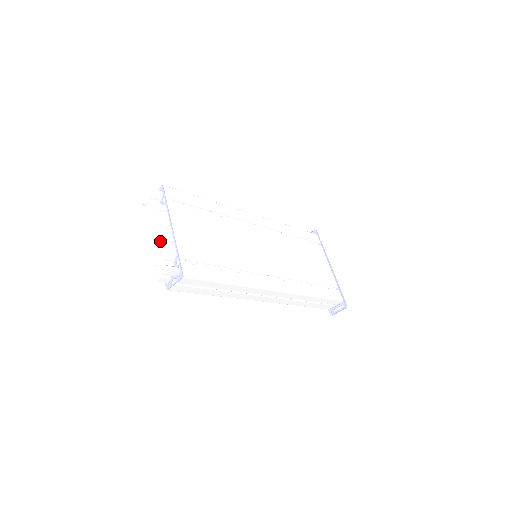
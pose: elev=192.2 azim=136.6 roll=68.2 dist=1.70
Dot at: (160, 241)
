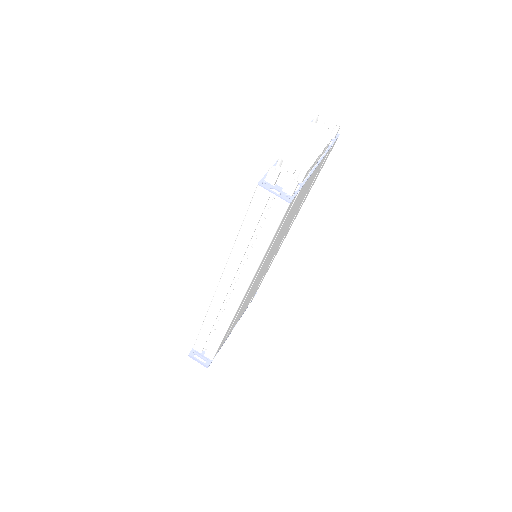
Dot at: (309, 157)
